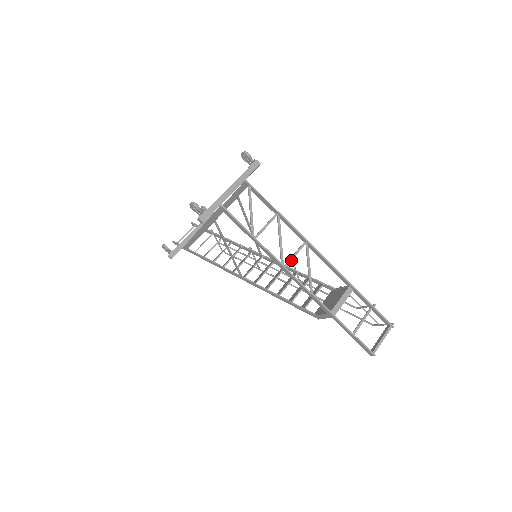
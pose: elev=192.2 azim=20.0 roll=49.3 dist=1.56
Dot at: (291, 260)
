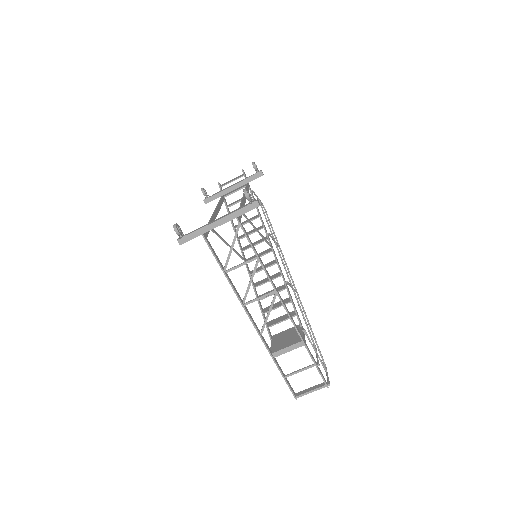
Dot at: (253, 301)
